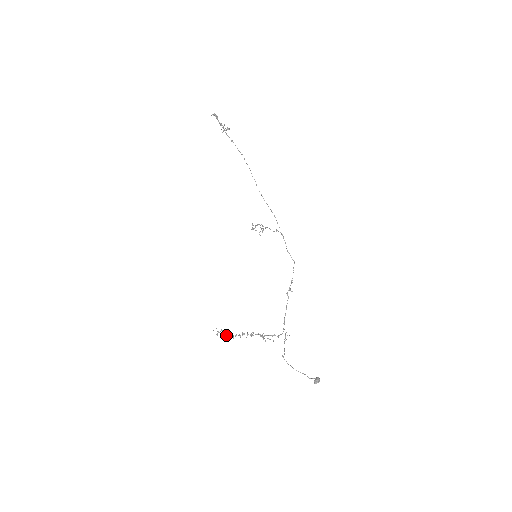
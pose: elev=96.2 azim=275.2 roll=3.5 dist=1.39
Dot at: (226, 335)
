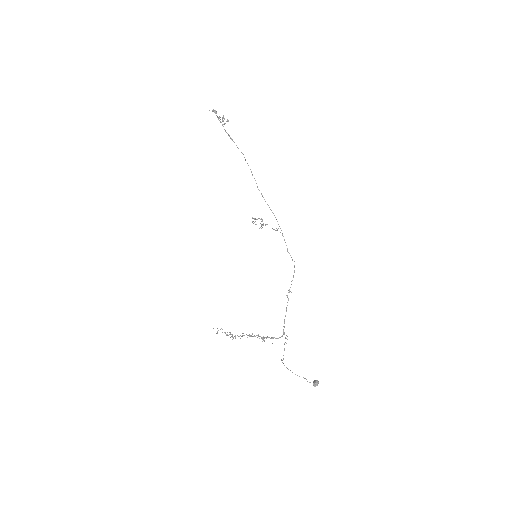
Dot at: (226, 334)
